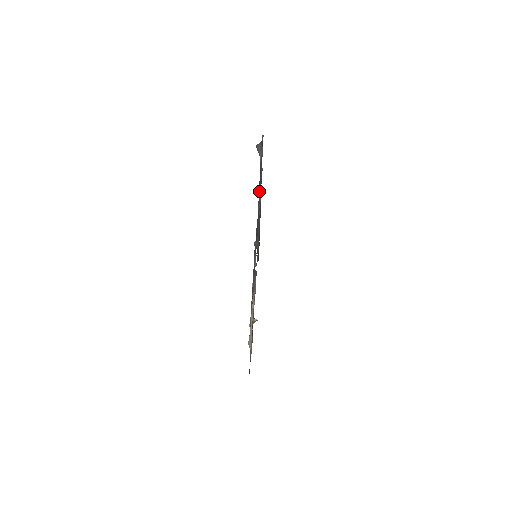
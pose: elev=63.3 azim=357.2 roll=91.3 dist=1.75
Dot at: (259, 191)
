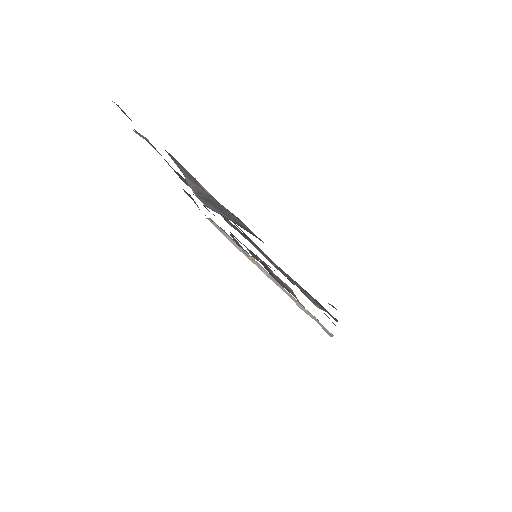
Dot at: occluded
